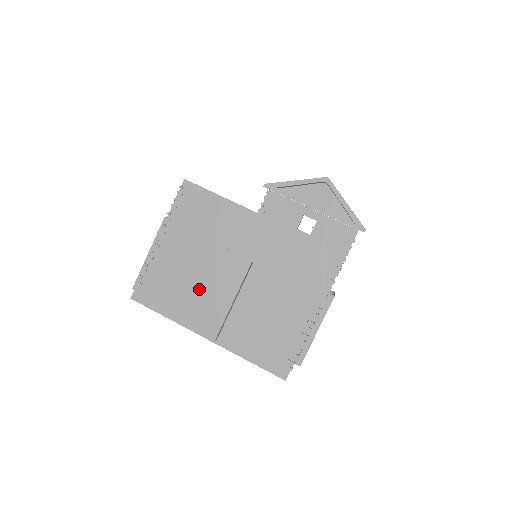
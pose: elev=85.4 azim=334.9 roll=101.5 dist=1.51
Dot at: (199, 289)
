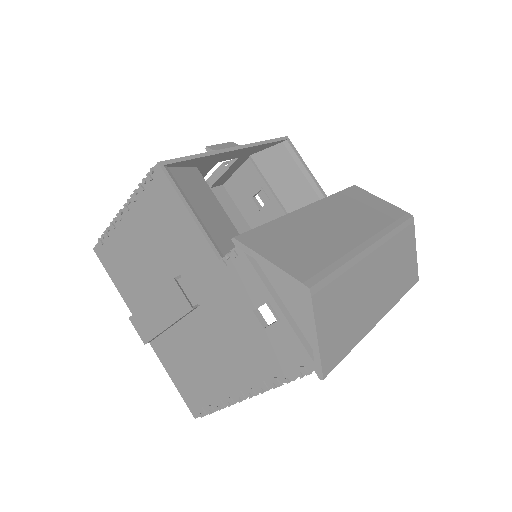
Dot at: (147, 288)
